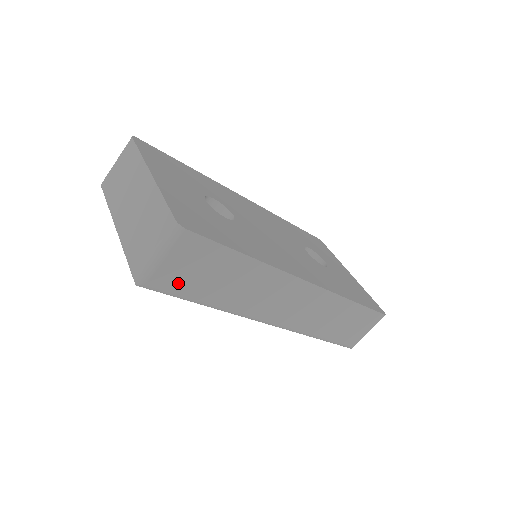
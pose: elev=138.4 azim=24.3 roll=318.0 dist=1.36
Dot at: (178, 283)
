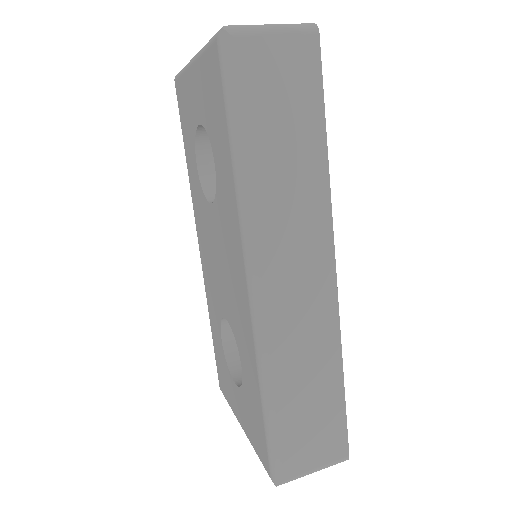
Dot at: (253, 81)
